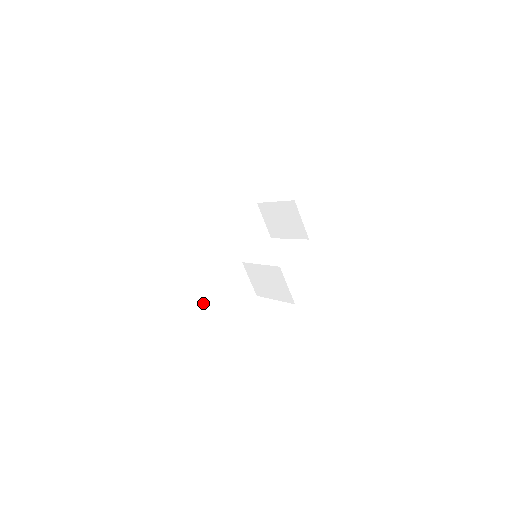
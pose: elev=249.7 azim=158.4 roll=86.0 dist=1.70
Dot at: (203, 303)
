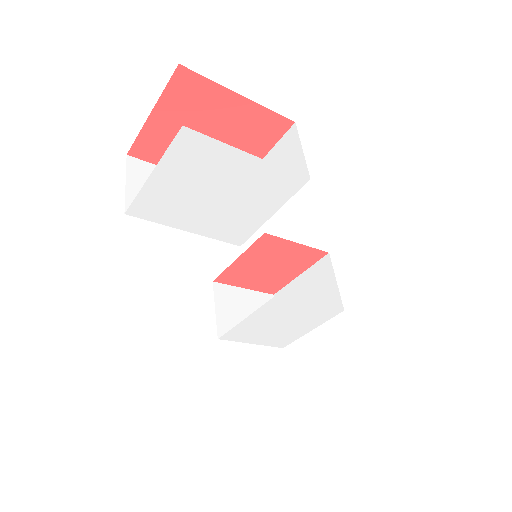
Dot at: (145, 179)
